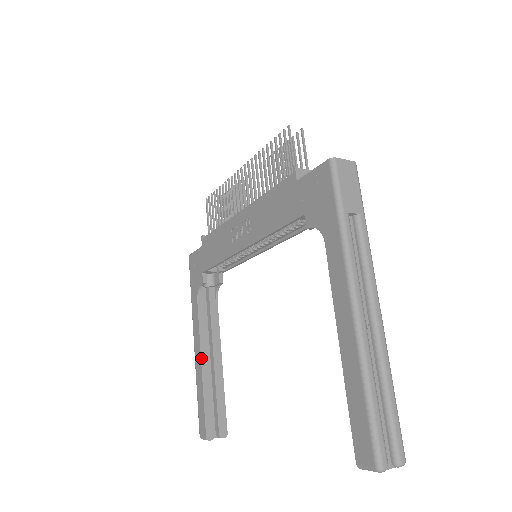
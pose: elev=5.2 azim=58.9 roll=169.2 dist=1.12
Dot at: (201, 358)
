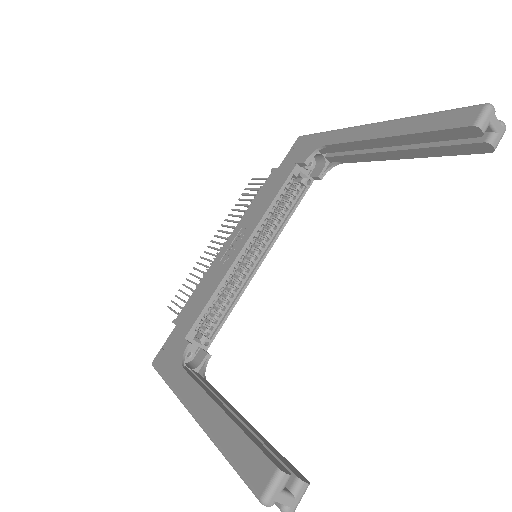
Dot at: (215, 402)
